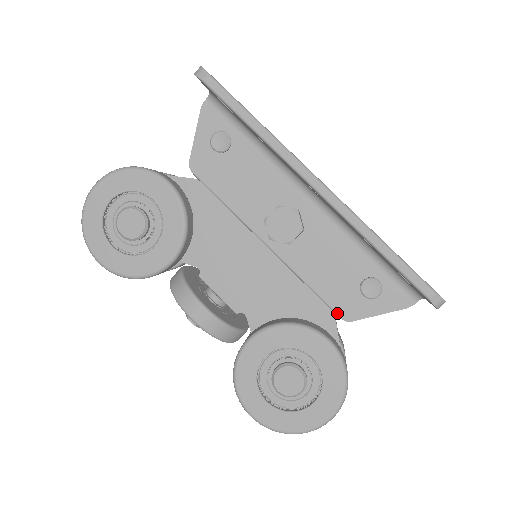
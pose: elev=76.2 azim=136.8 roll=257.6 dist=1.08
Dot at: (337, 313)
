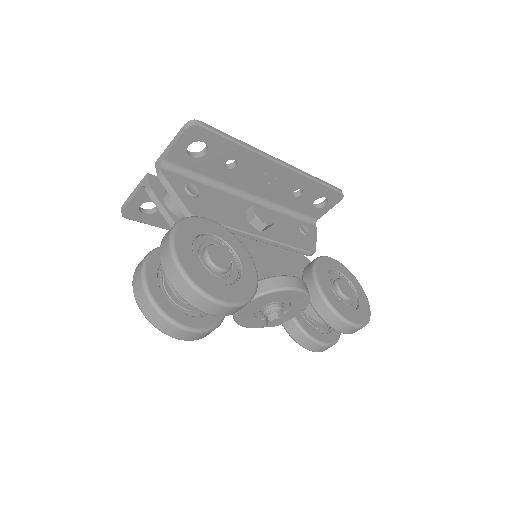
Dot at: (310, 251)
